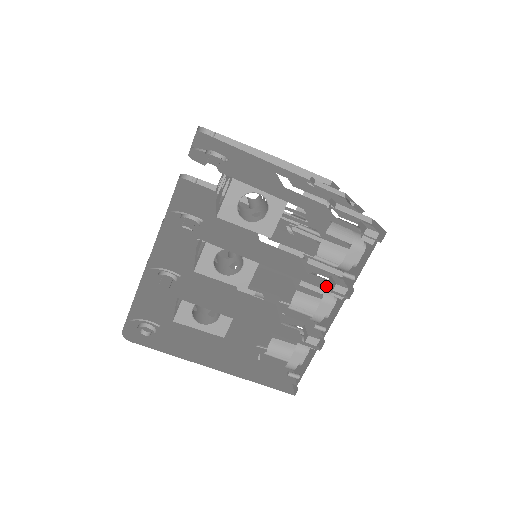
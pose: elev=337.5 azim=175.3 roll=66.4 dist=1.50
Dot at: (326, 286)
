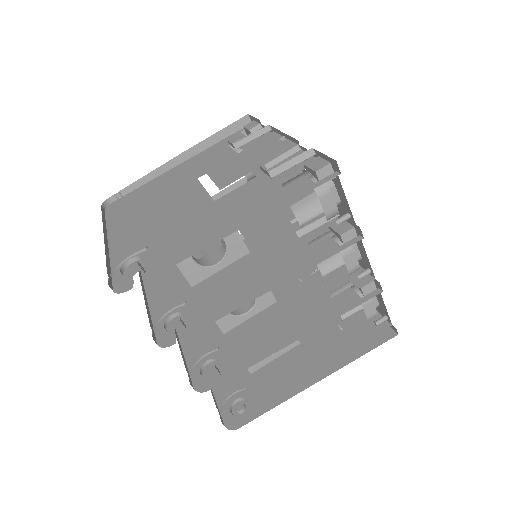
Dot at: (334, 246)
